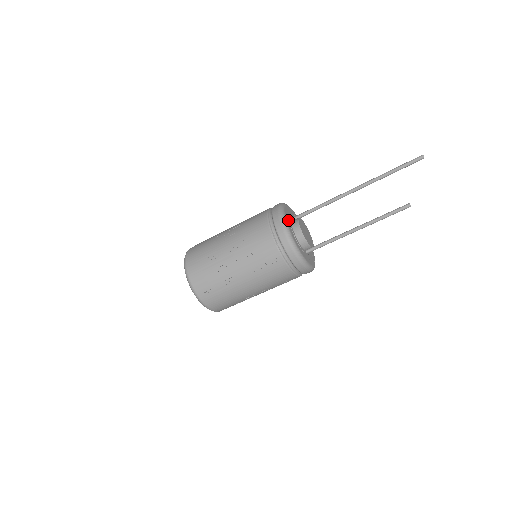
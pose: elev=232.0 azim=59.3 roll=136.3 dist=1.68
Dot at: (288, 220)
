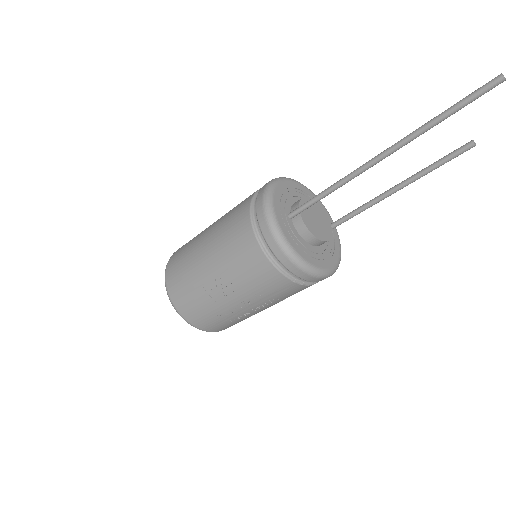
Dot at: (299, 246)
